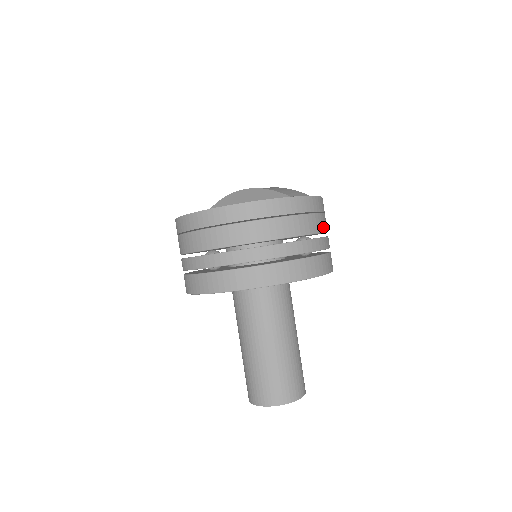
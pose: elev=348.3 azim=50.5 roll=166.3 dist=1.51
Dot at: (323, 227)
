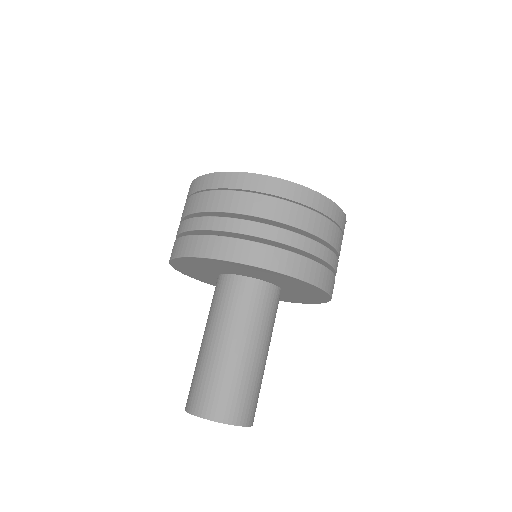
Dot at: occluded
